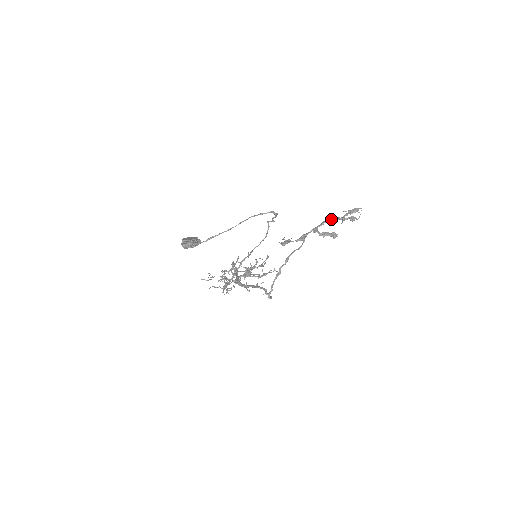
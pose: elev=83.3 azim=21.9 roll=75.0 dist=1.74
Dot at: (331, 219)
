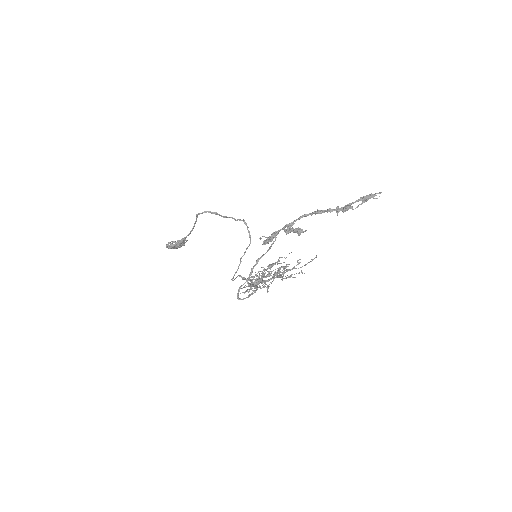
Dot at: (312, 212)
